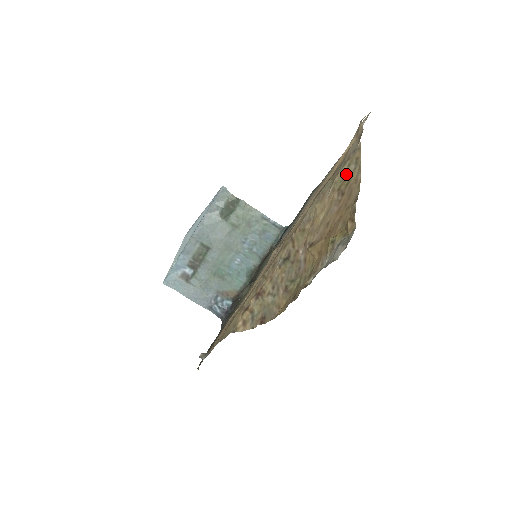
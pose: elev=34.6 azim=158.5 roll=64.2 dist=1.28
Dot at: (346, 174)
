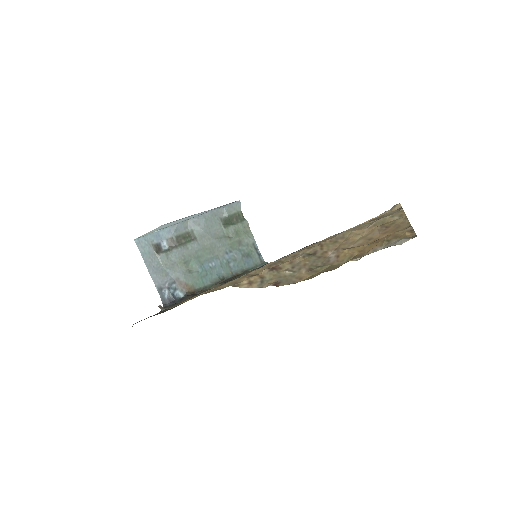
Dot at: (389, 220)
